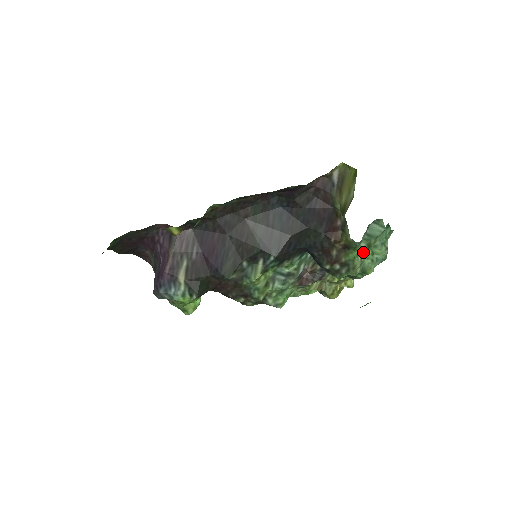
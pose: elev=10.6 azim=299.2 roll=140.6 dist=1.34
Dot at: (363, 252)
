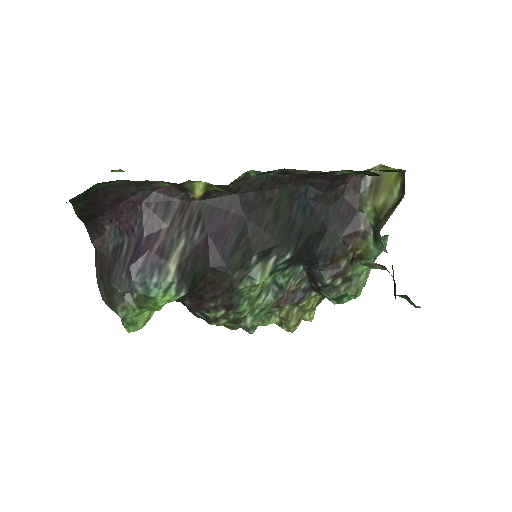
Dot at: occluded
